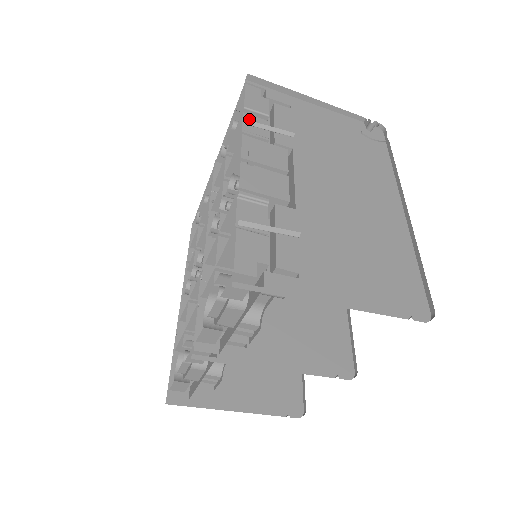
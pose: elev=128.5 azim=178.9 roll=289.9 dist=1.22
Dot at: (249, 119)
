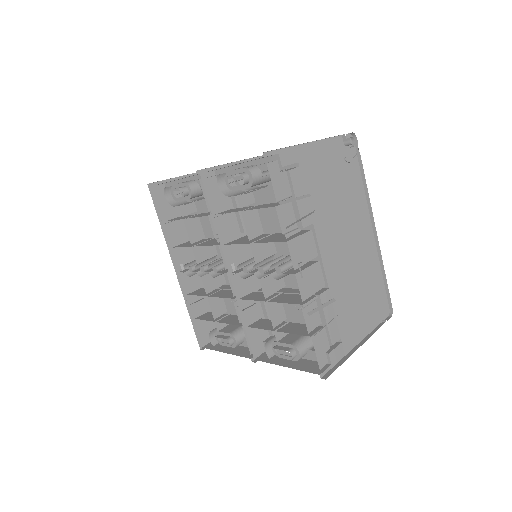
Dot at: (281, 212)
